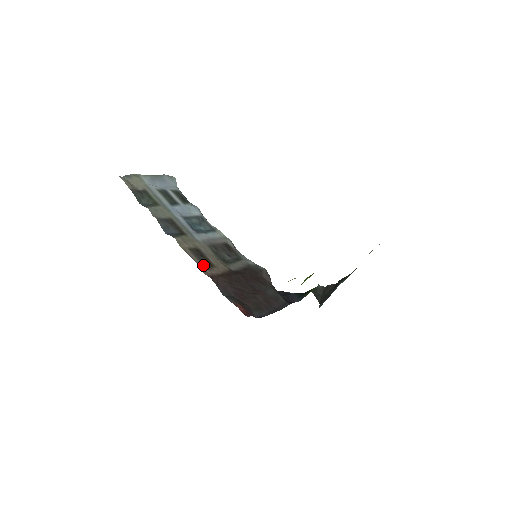
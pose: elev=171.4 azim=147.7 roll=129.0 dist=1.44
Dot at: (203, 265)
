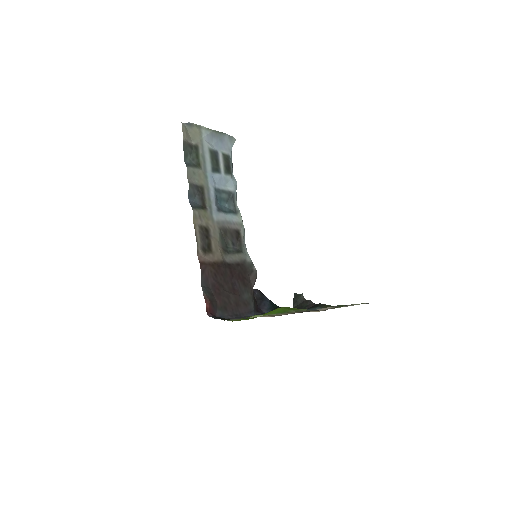
Dot at: (202, 248)
